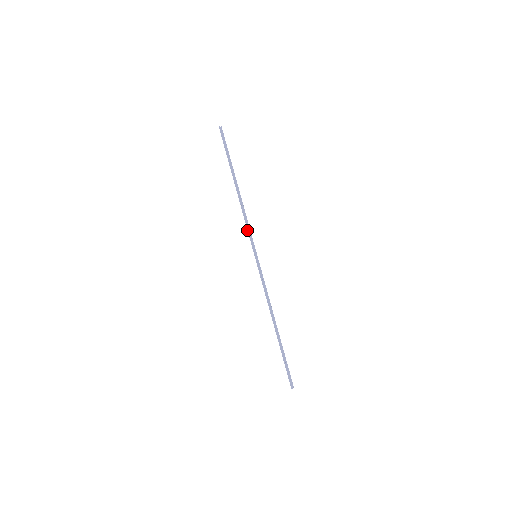
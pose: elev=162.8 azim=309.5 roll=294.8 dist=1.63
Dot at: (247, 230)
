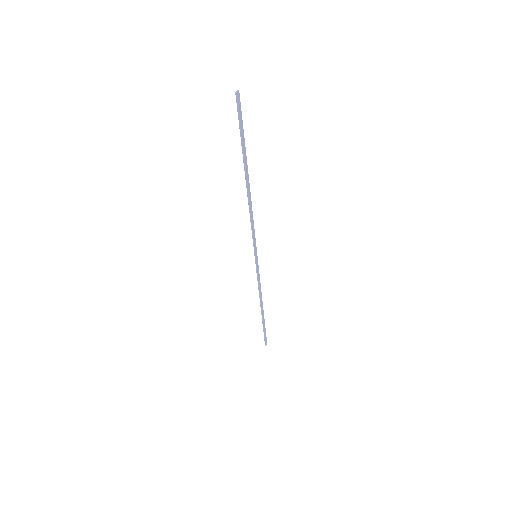
Dot at: occluded
